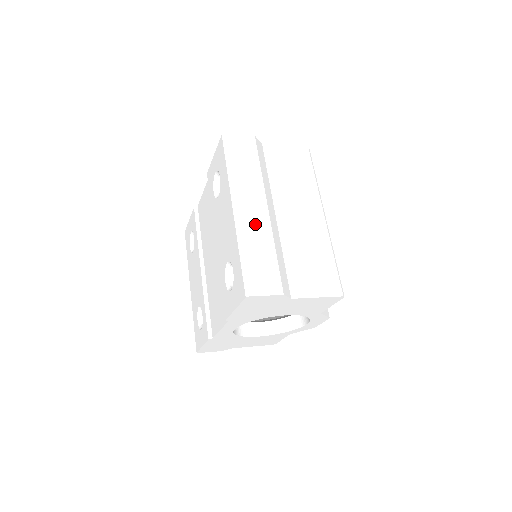
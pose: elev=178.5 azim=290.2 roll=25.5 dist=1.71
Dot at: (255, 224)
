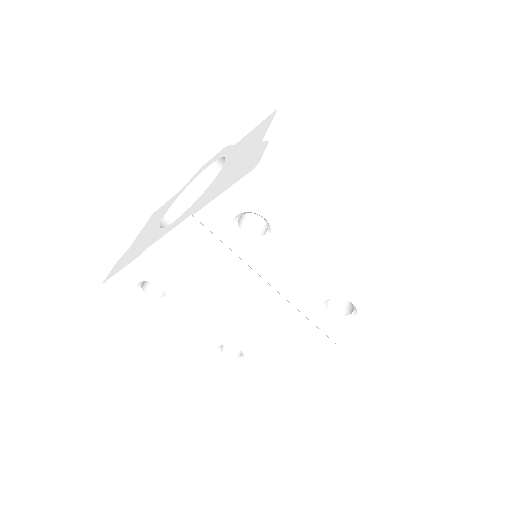
Dot at: (356, 248)
